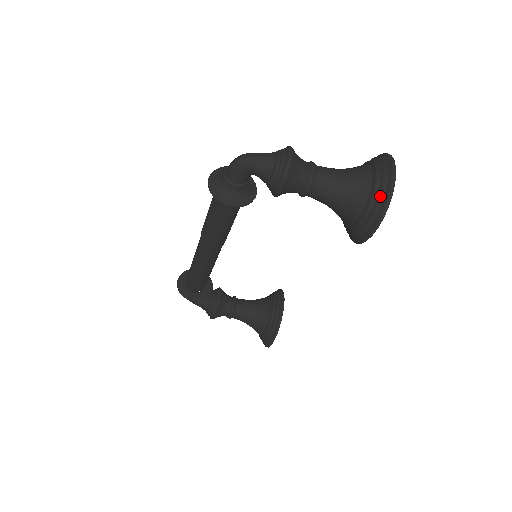
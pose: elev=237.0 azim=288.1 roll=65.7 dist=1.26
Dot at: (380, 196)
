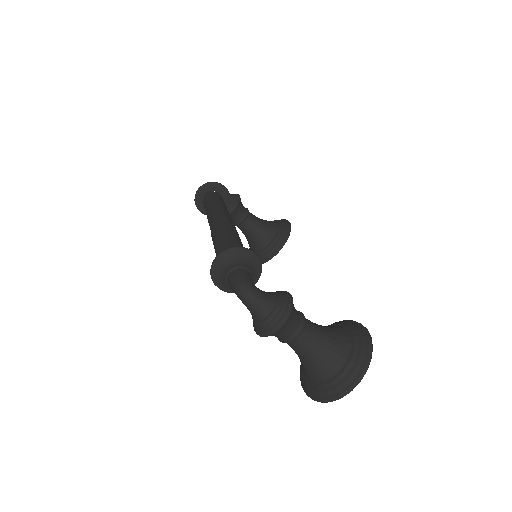
Dot at: (322, 393)
